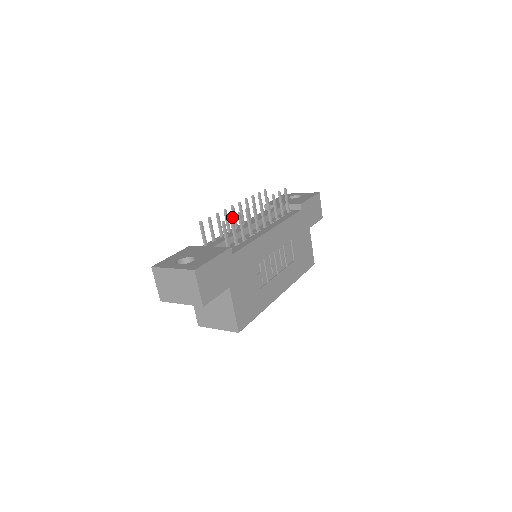
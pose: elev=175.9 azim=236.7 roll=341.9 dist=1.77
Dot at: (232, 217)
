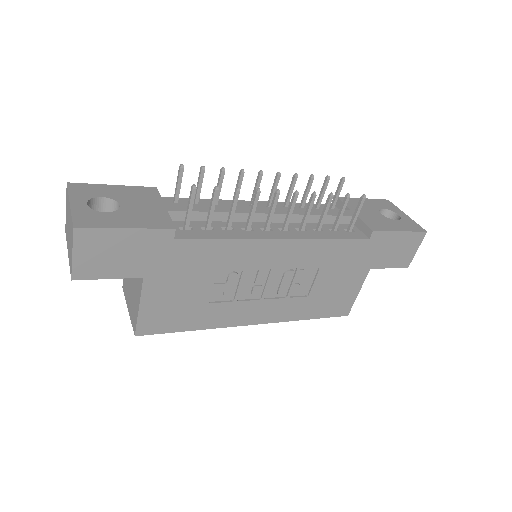
Dot at: (218, 188)
